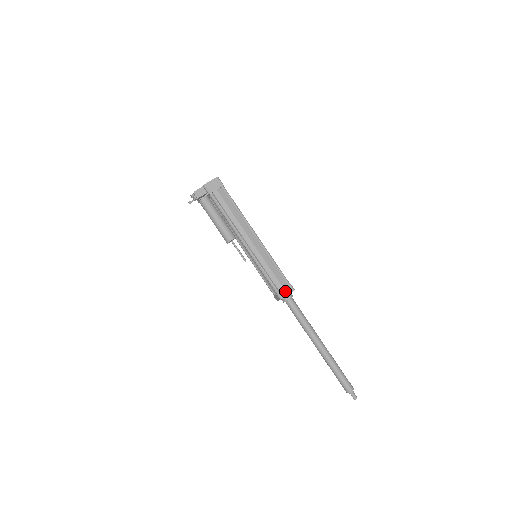
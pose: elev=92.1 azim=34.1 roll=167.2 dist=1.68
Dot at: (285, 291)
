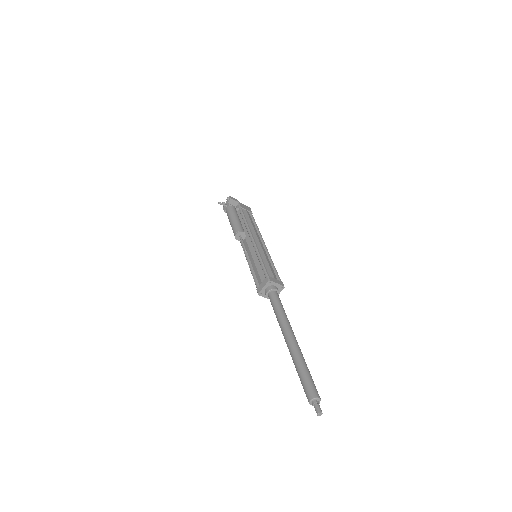
Dot at: (276, 280)
